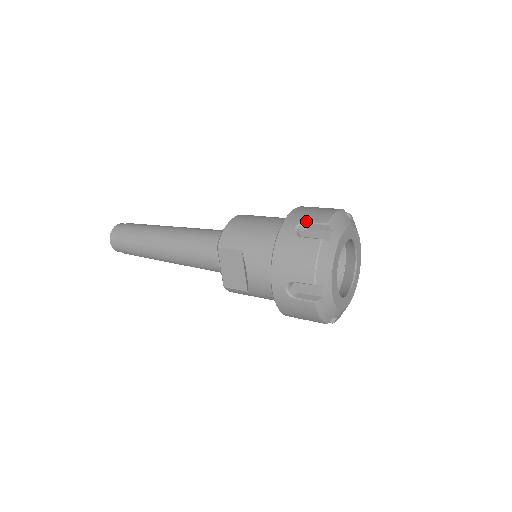
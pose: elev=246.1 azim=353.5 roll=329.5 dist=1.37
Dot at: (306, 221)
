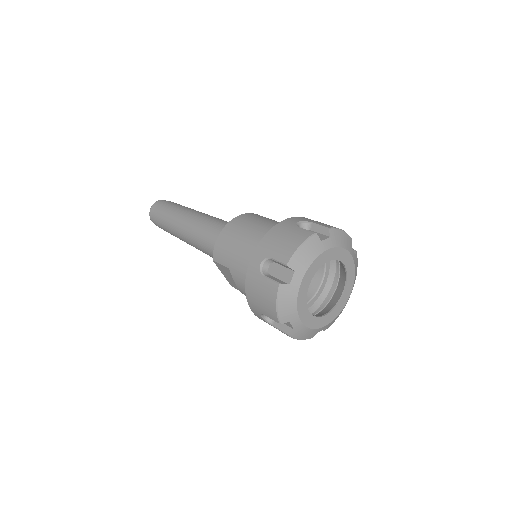
Dot at: (270, 257)
